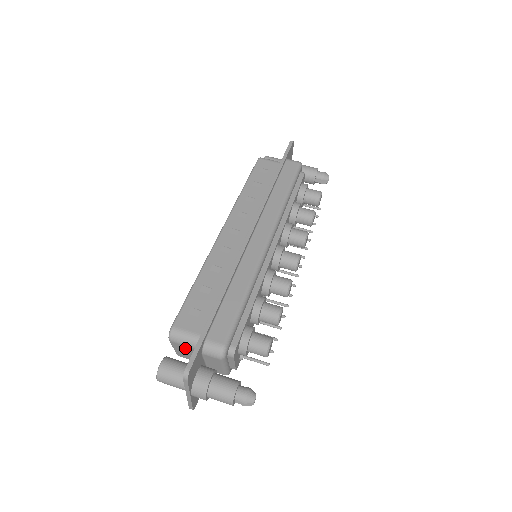
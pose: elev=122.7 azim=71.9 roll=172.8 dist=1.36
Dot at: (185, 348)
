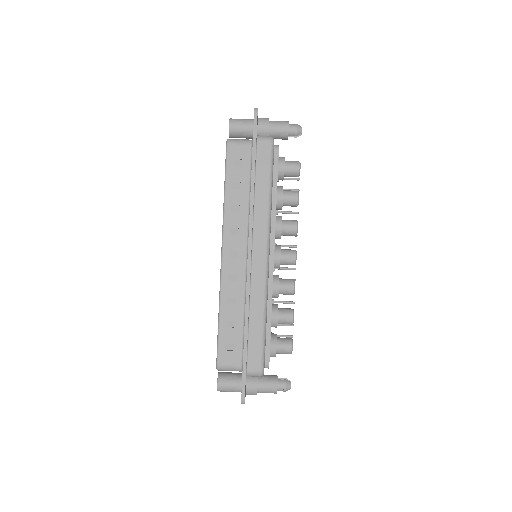
Dot at: occluded
